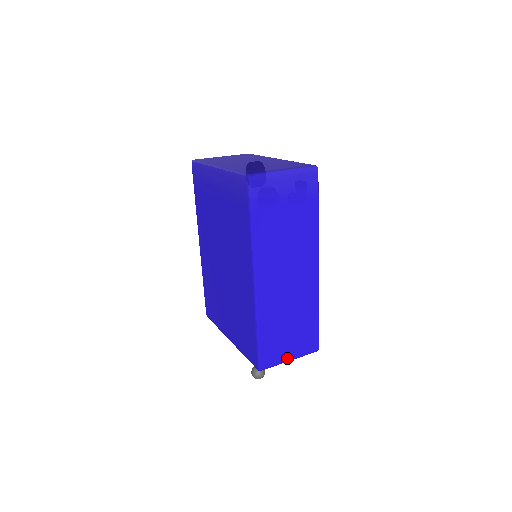
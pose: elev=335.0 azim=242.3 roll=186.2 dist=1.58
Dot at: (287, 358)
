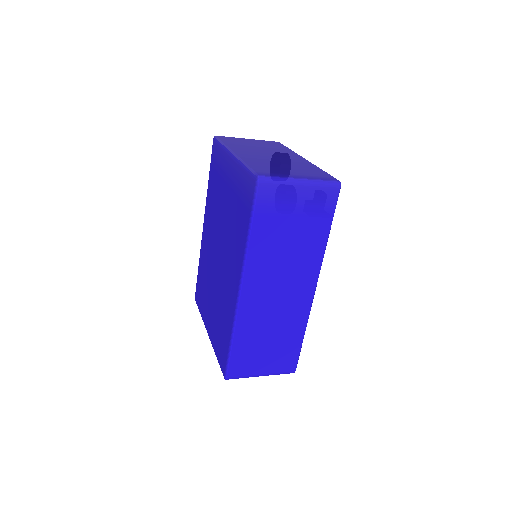
Dot at: (258, 373)
